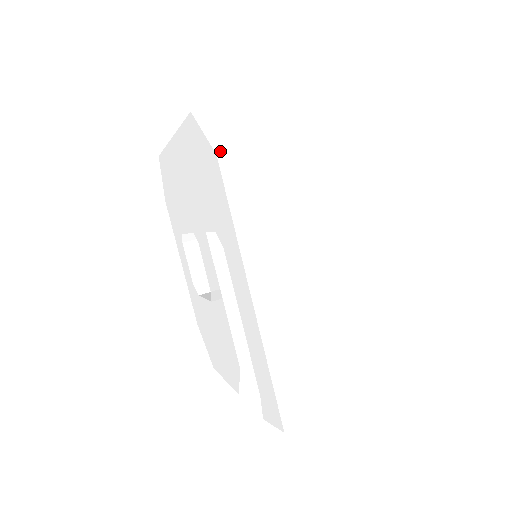
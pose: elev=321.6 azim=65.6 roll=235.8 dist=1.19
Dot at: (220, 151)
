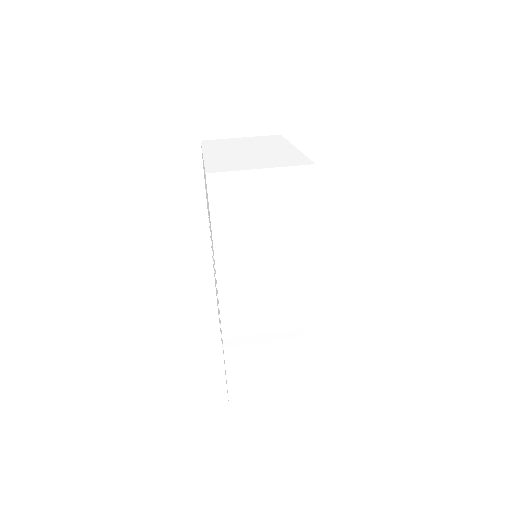
Dot at: (215, 224)
